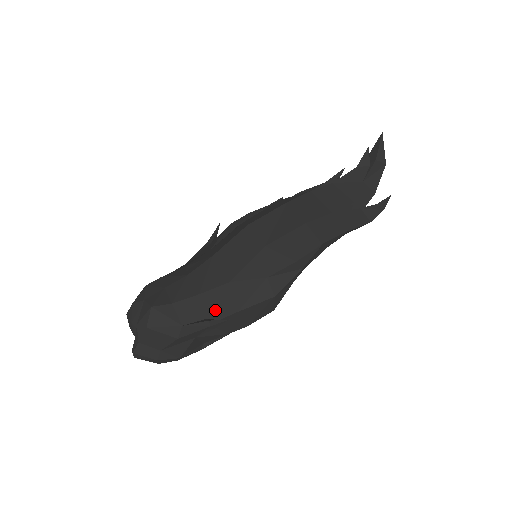
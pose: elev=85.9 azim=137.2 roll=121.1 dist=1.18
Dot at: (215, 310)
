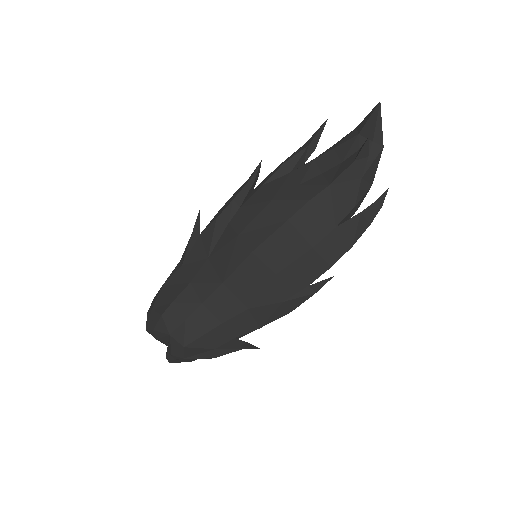
Dot at: (240, 331)
